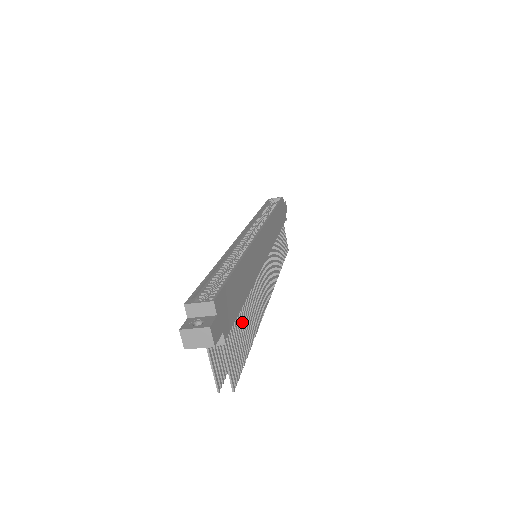
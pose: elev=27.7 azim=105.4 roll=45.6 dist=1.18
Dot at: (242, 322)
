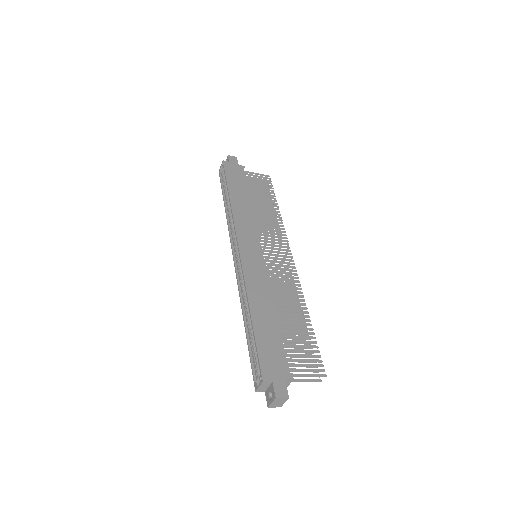
Dot at: (291, 331)
